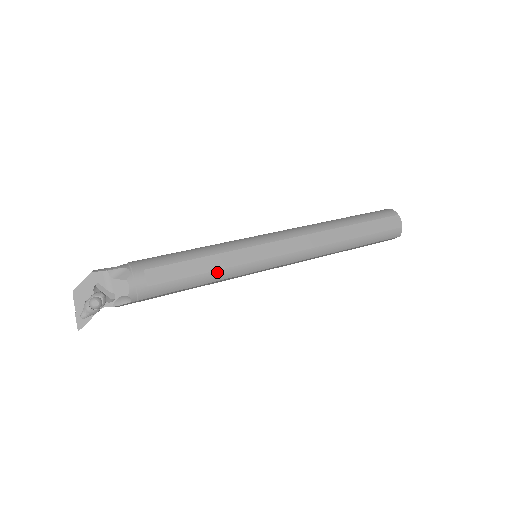
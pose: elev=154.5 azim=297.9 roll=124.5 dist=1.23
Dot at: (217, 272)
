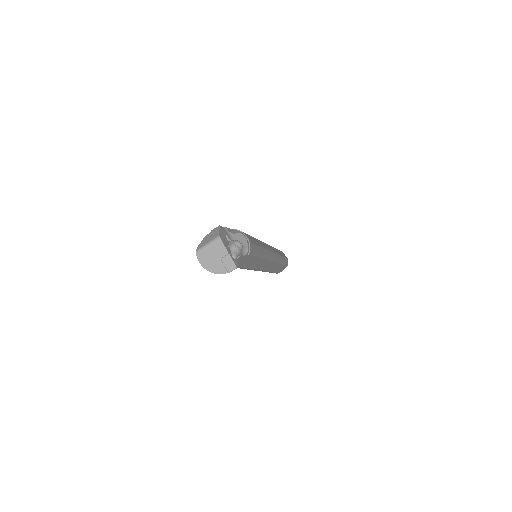
Dot at: (263, 249)
